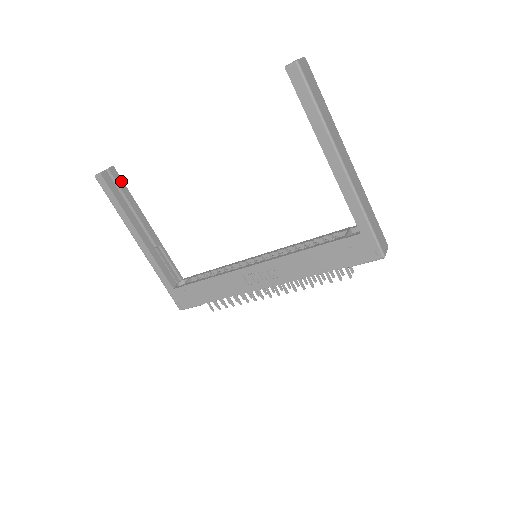
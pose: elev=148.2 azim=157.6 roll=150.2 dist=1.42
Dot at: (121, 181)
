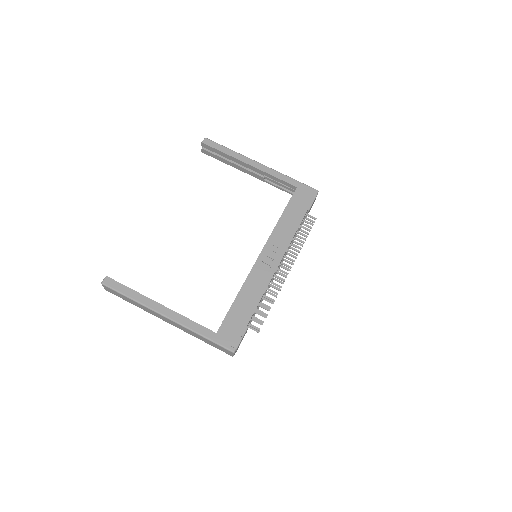
Dot at: occluded
